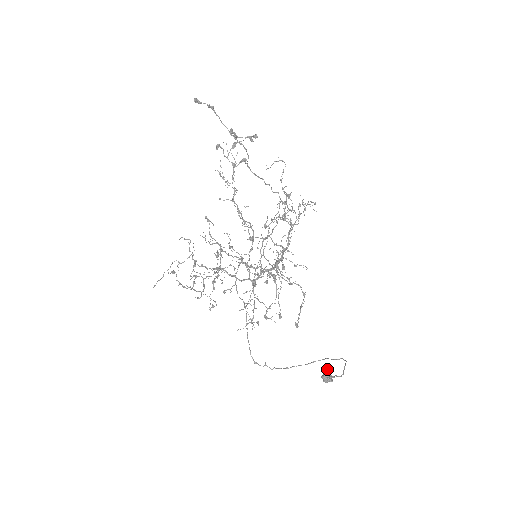
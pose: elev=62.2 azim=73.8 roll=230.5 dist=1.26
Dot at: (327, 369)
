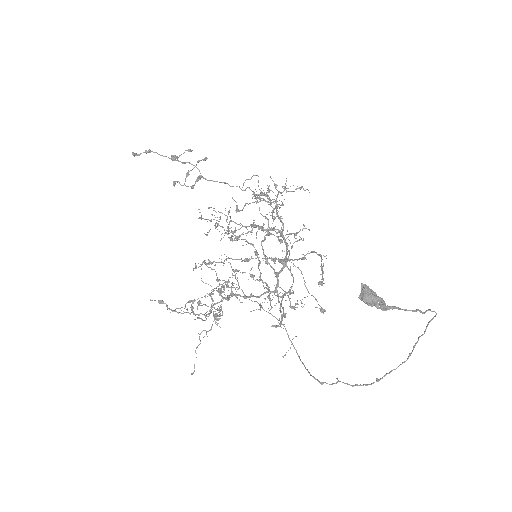
Dot at: occluded
